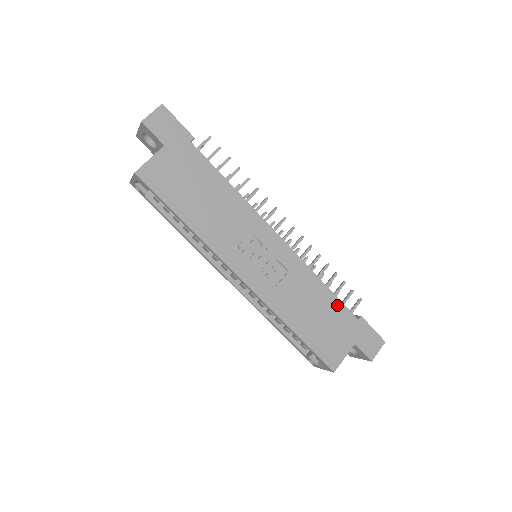
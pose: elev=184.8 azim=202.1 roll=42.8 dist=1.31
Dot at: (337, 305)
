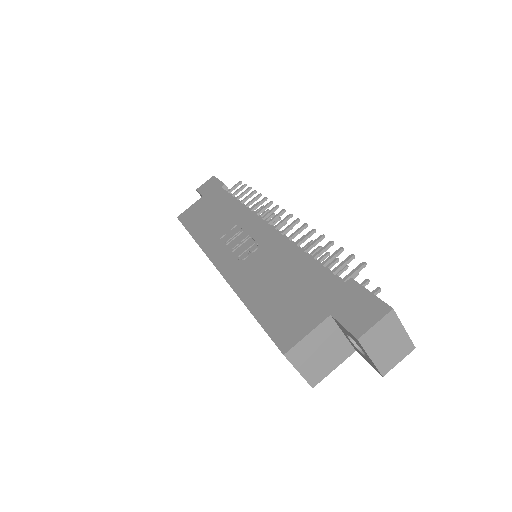
Dot at: (315, 270)
